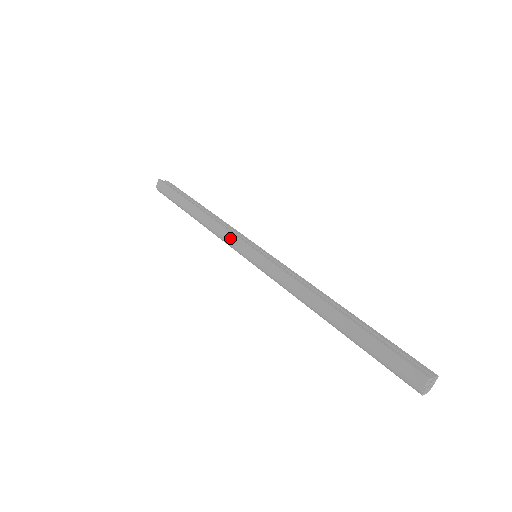
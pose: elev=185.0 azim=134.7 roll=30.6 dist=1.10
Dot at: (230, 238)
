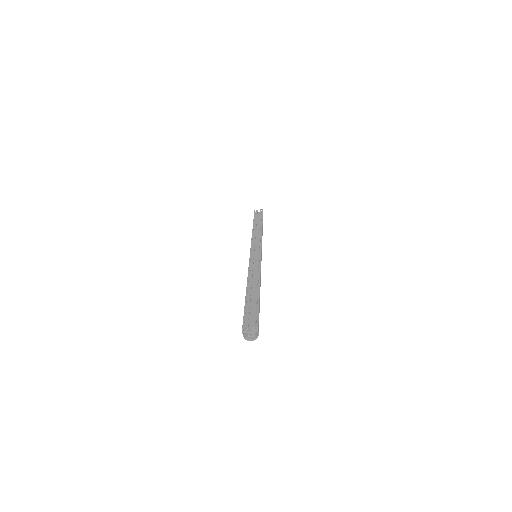
Dot at: occluded
